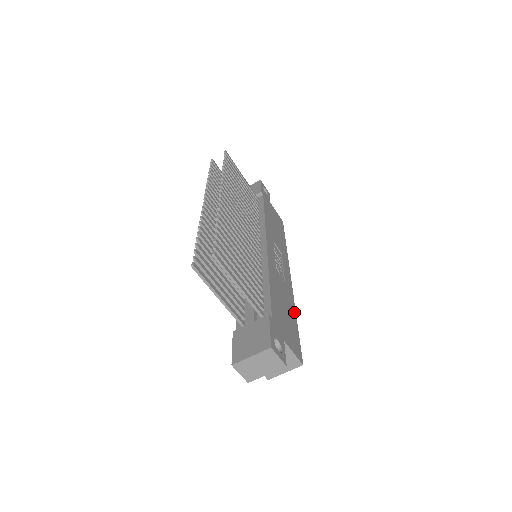
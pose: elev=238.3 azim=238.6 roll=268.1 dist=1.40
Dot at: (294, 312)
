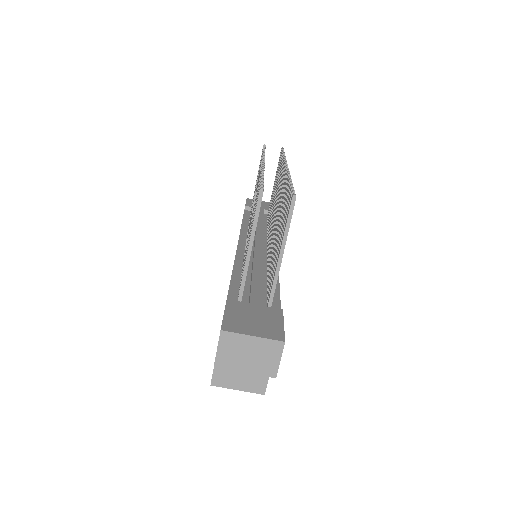
Dot at: occluded
